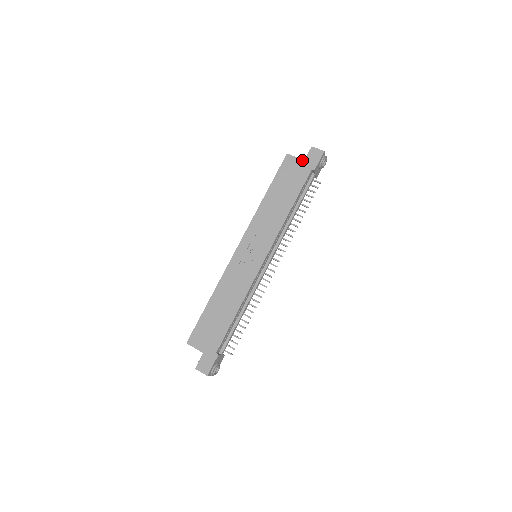
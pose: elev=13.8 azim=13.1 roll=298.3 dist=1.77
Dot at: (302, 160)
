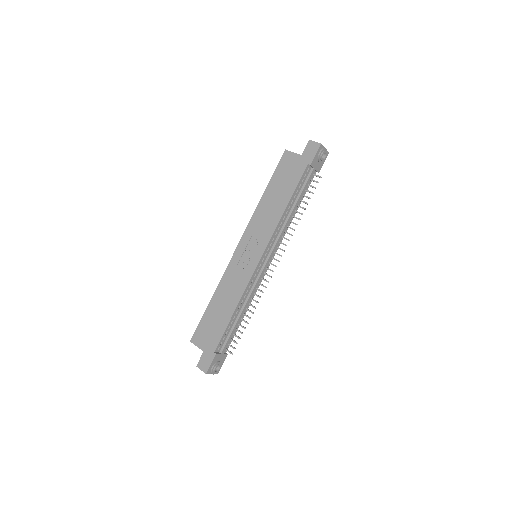
Dot at: (299, 155)
